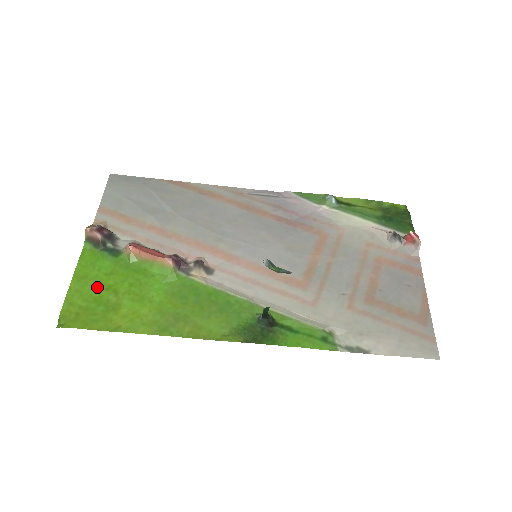
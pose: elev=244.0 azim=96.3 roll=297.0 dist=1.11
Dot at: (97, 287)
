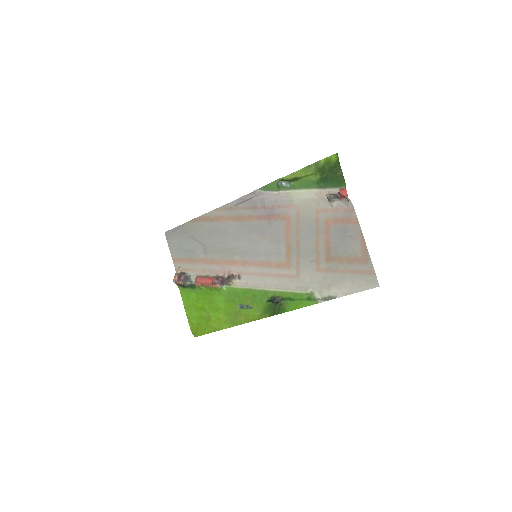
Dot at: (196, 310)
